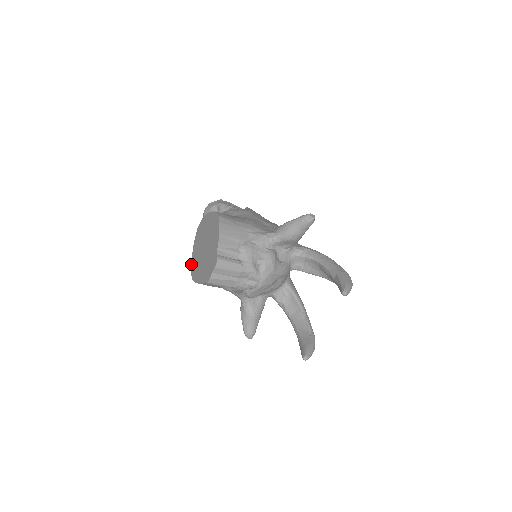
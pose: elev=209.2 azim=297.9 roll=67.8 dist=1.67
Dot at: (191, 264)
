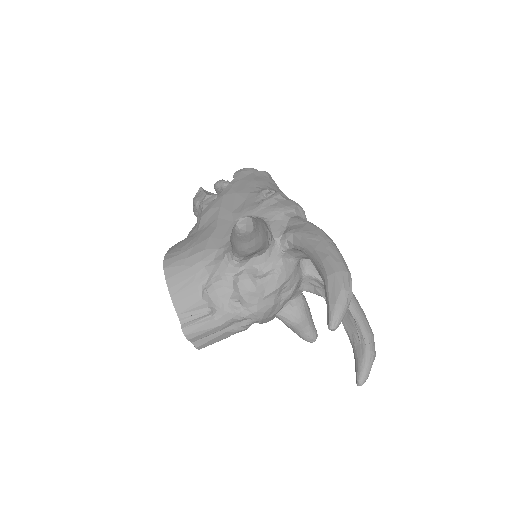
Dot at: occluded
